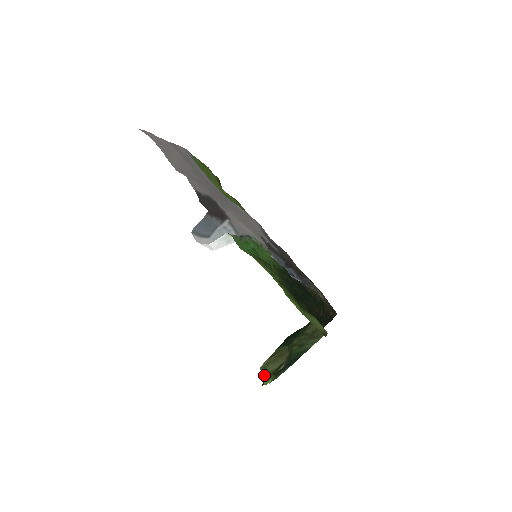
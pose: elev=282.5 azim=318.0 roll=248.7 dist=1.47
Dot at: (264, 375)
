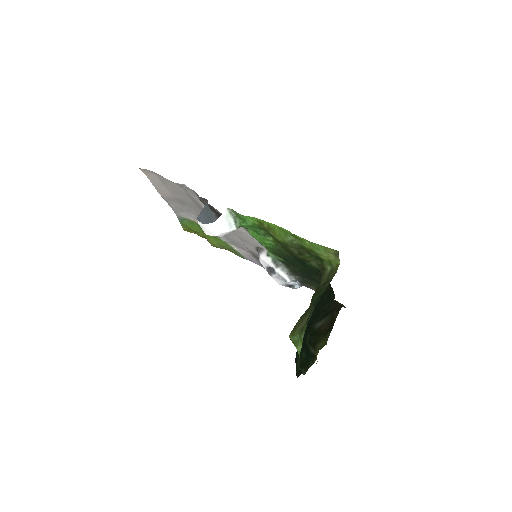
Dot at: (295, 340)
